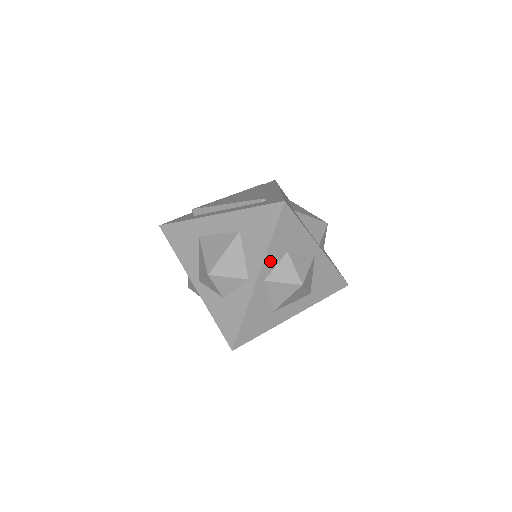
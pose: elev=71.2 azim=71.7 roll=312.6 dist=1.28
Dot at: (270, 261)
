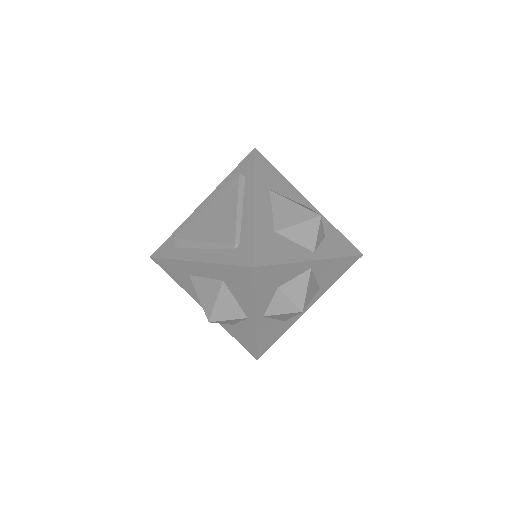
Dot at: (262, 304)
